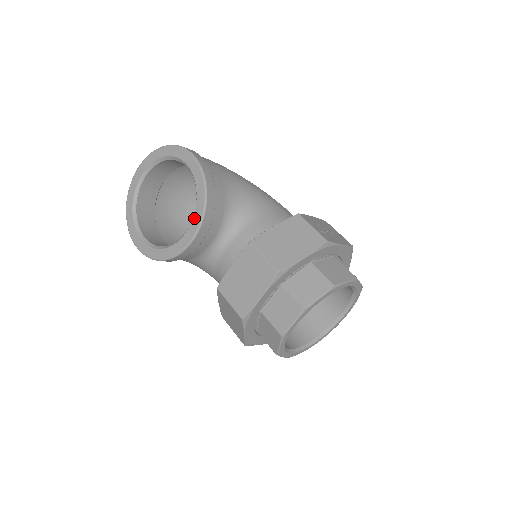
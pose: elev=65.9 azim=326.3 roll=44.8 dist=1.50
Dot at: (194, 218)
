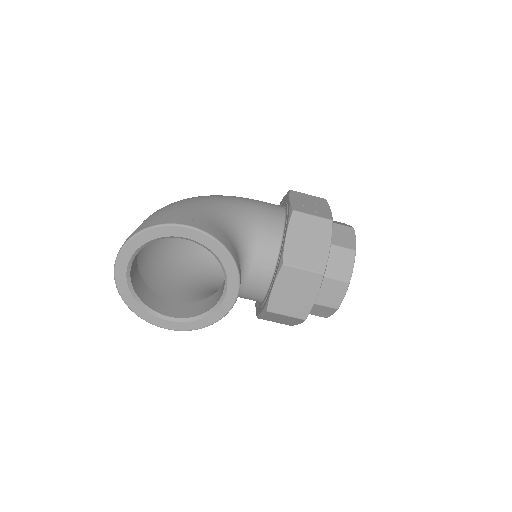
Dot at: (229, 280)
